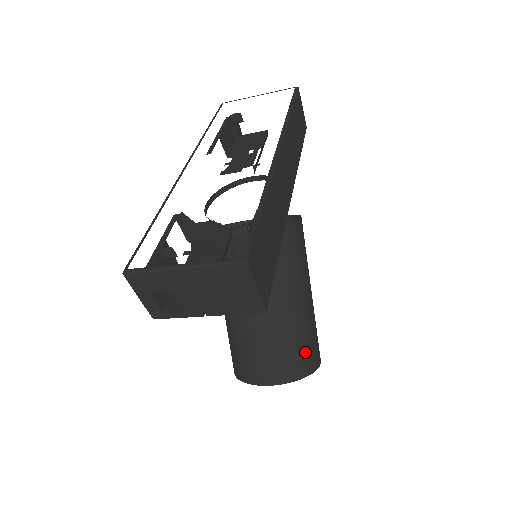
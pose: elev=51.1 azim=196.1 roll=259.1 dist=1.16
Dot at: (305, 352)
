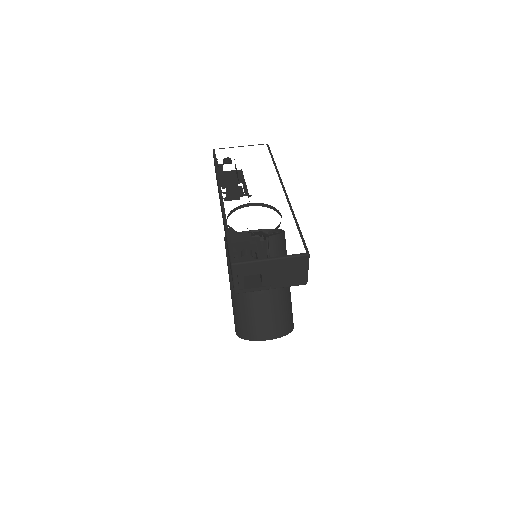
Dot at: (290, 316)
